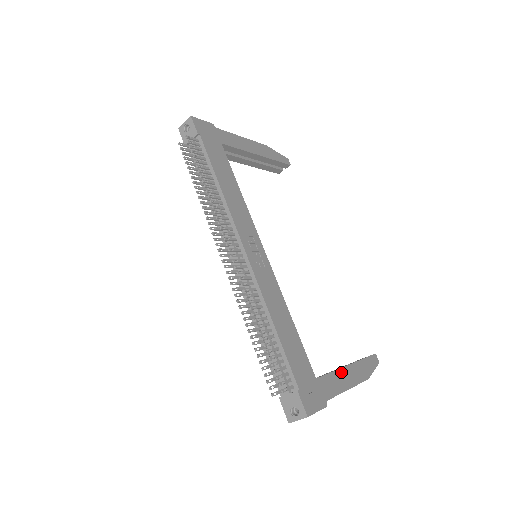
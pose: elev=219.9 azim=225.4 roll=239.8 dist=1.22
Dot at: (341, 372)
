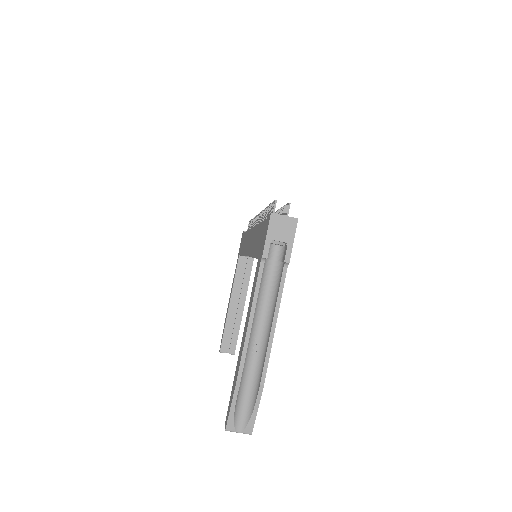
Dot at: occluded
